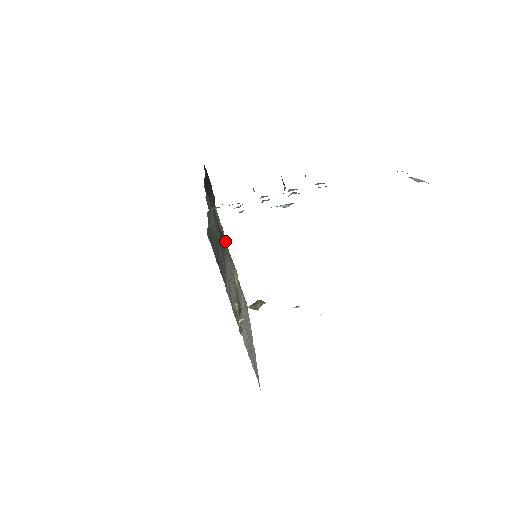
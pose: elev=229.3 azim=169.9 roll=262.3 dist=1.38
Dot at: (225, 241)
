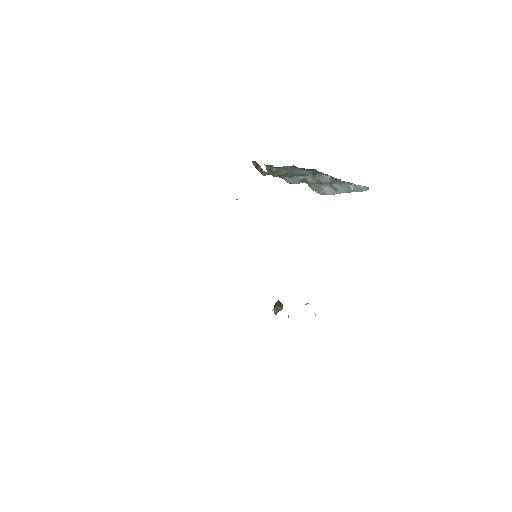
Dot at: occluded
